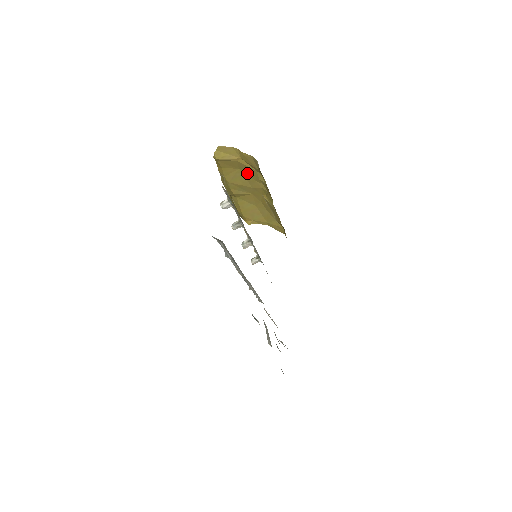
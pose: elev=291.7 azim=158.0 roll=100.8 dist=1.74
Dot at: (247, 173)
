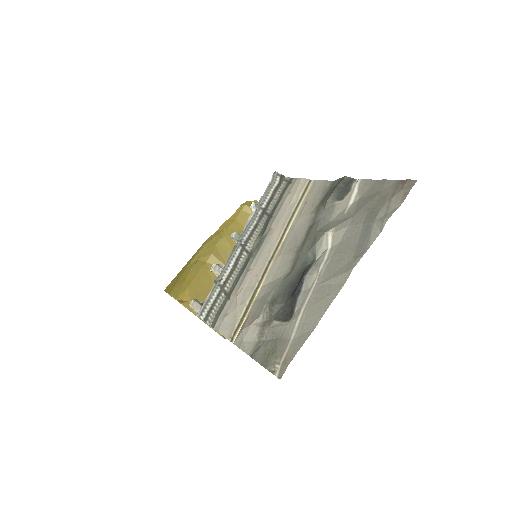
Dot at: occluded
